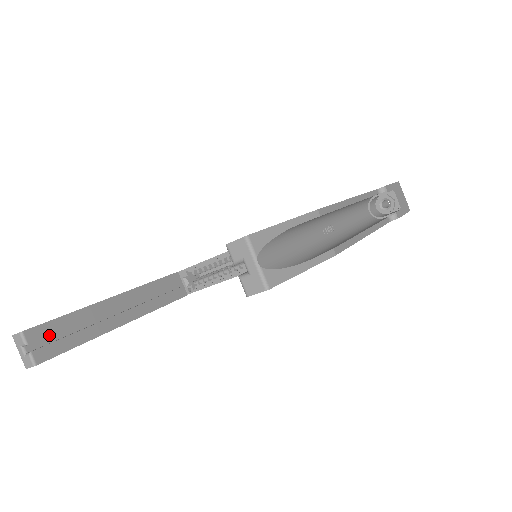
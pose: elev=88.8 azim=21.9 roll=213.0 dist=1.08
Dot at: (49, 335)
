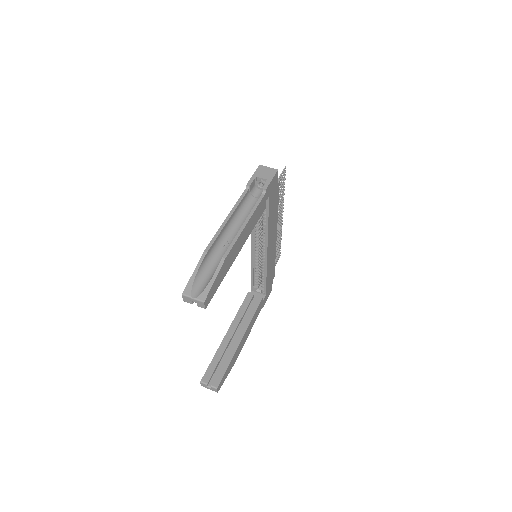
Dot at: (212, 373)
